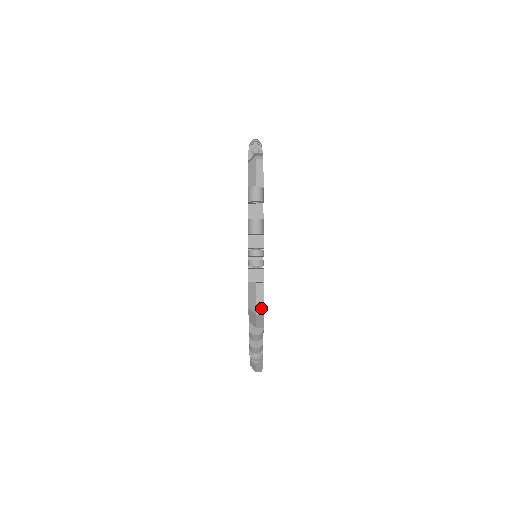
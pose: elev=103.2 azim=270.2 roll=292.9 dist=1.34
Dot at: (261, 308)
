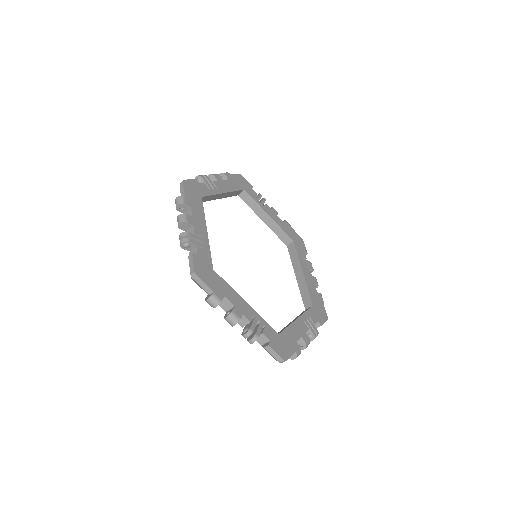
Dot at: occluded
